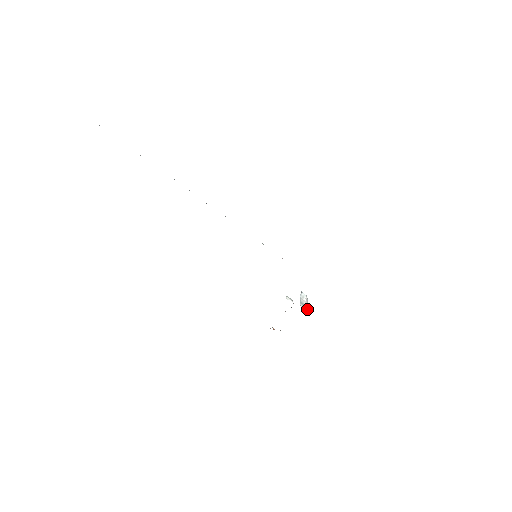
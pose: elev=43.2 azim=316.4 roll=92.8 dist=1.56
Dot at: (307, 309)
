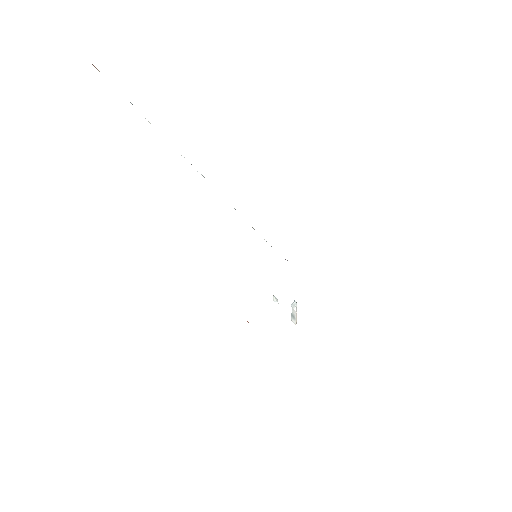
Dot at: (296, 322)
